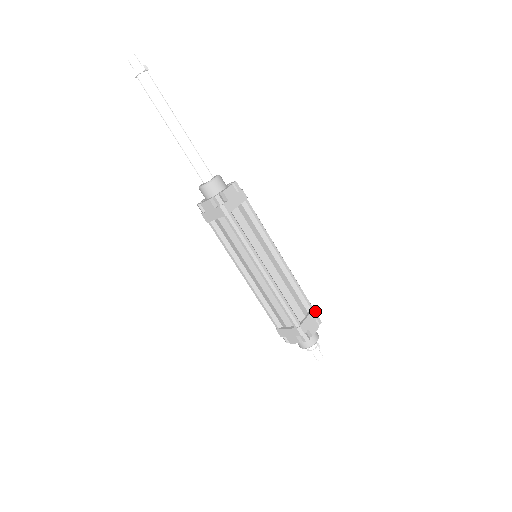
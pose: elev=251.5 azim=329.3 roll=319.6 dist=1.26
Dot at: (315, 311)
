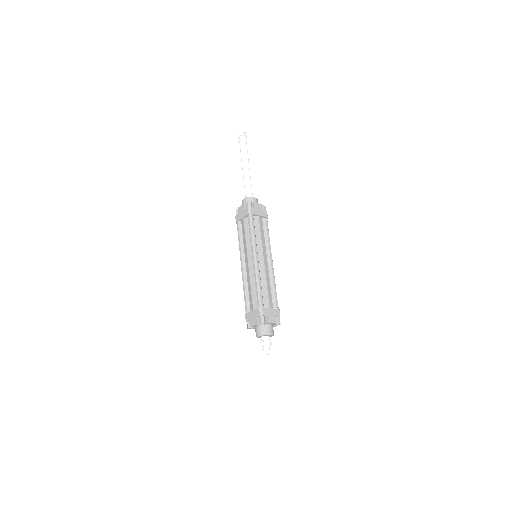
Dot at: (279, 312)
